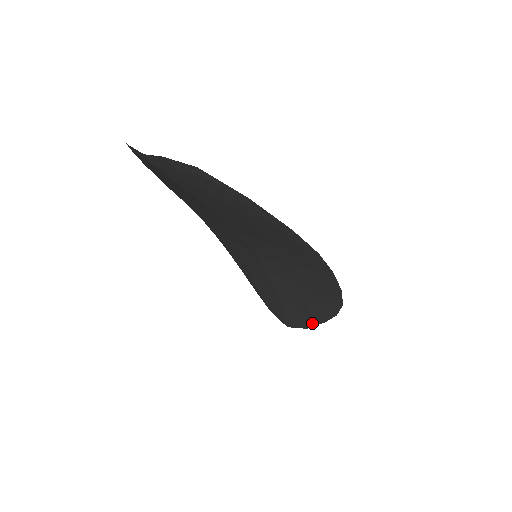
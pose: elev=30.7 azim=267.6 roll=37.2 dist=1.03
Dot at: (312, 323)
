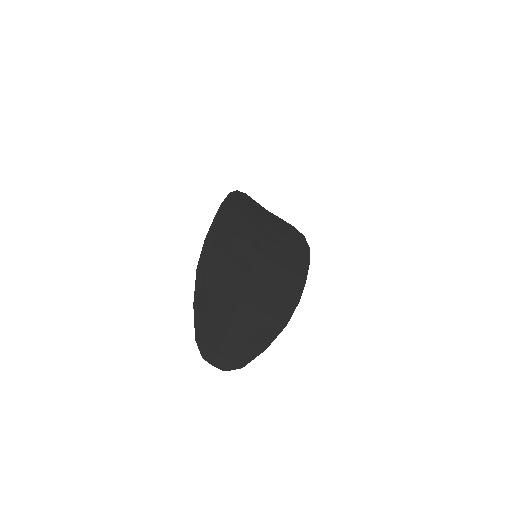
Dot at: occluded
